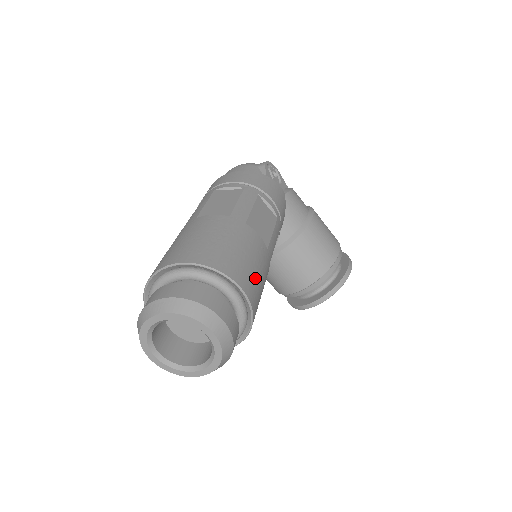
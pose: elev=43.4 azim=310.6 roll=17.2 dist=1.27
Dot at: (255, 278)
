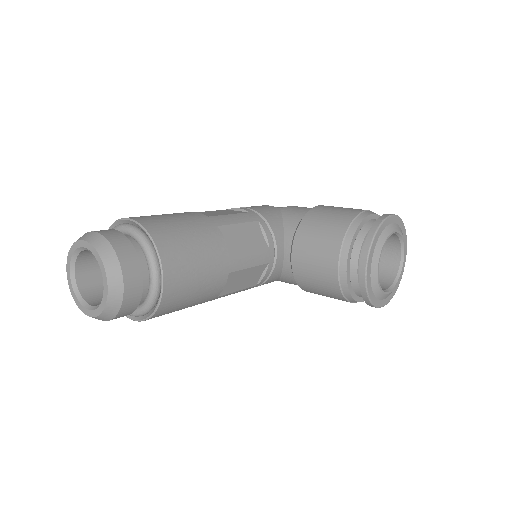
Dot at: (163, 219)
